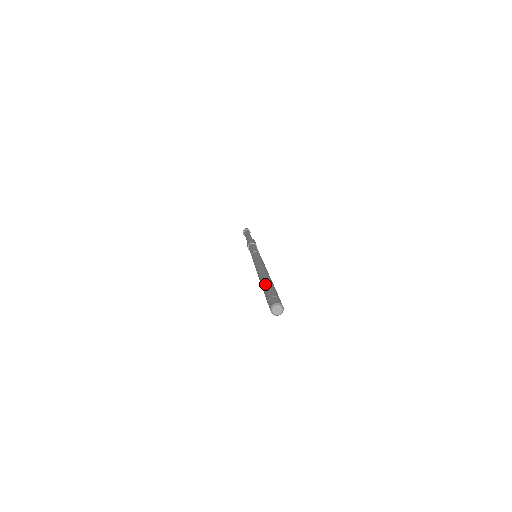
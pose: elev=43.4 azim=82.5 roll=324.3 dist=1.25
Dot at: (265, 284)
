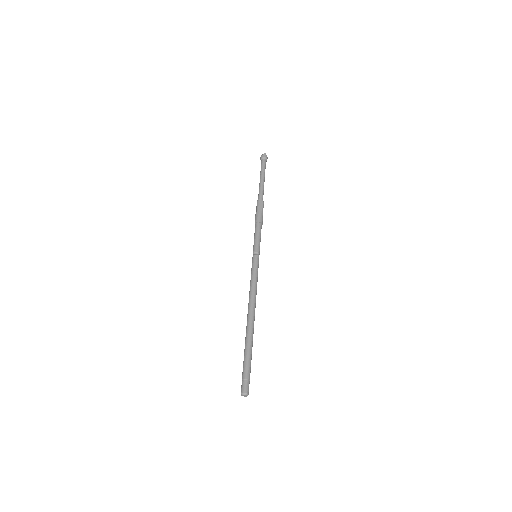
Dot at: (246, 349)
